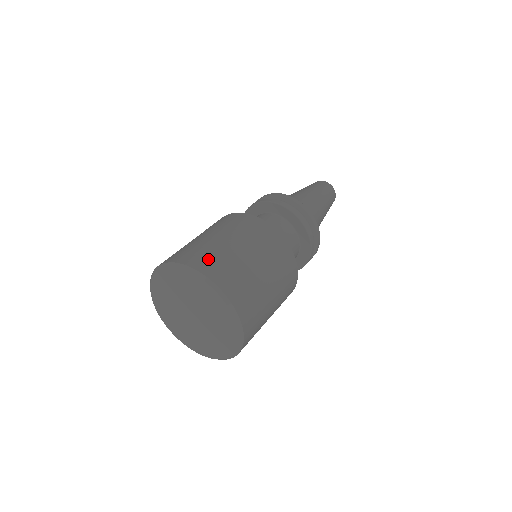
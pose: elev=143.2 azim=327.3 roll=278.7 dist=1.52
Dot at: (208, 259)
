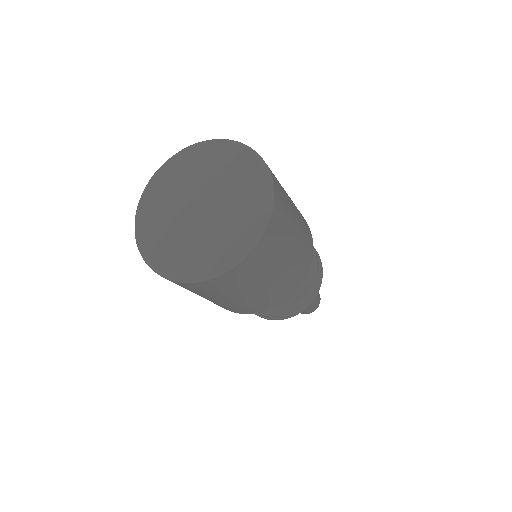
Dot at: occluded
